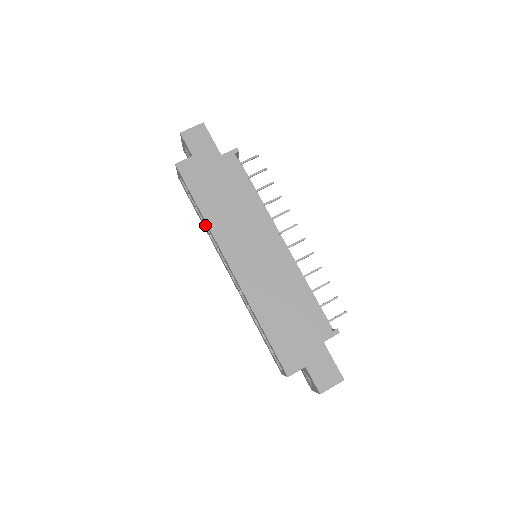
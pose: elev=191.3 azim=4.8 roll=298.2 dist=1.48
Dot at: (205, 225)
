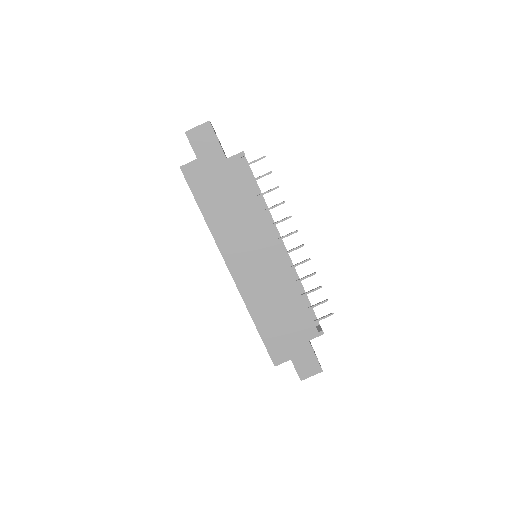
Dot at: occluded
